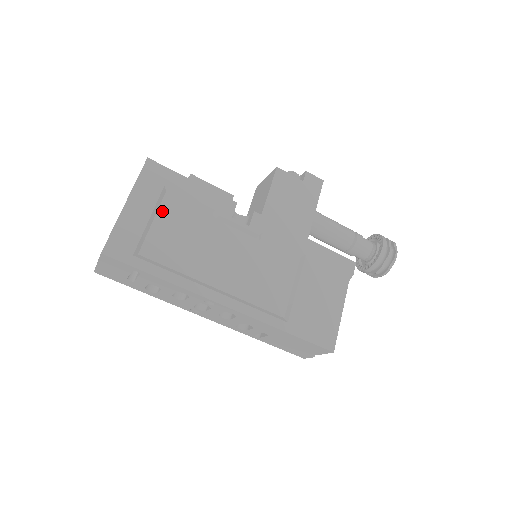
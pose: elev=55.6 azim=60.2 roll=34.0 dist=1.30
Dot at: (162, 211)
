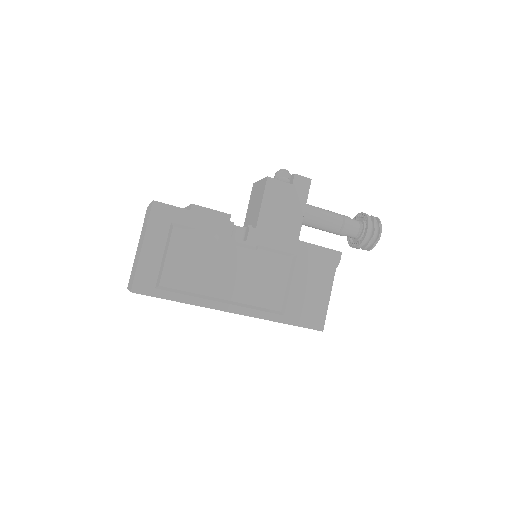
Dot at: (172, 245)
